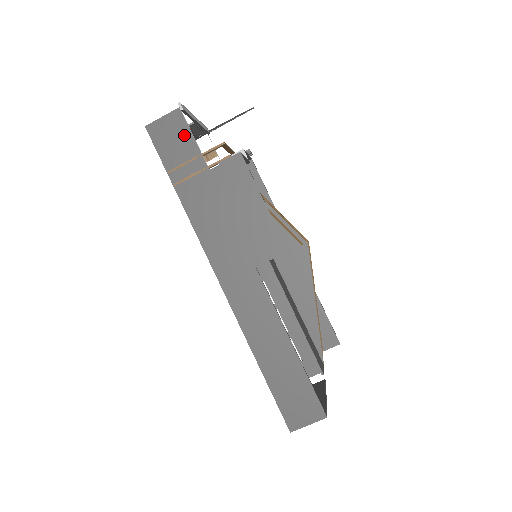
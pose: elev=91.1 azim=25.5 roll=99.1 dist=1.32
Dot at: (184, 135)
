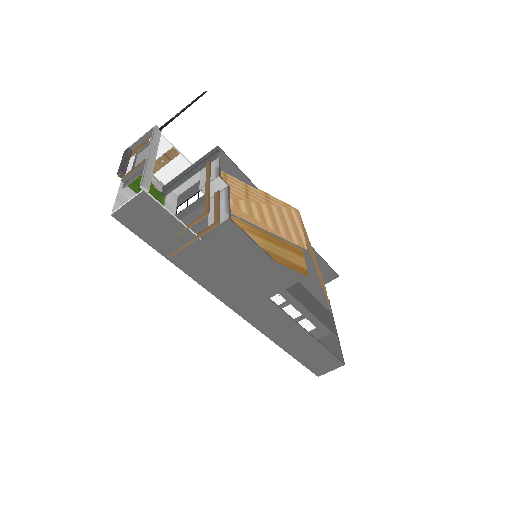
Dot at: (160, 215)
